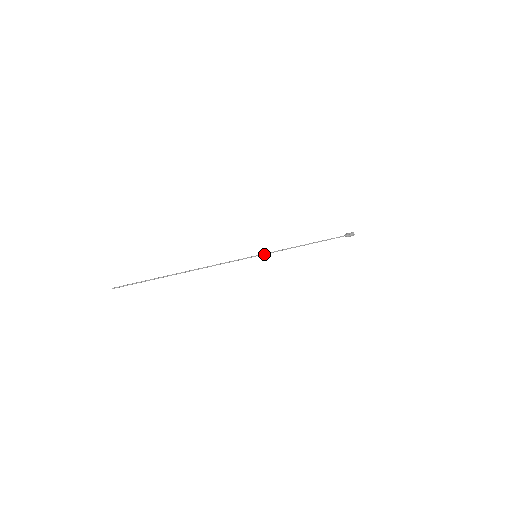
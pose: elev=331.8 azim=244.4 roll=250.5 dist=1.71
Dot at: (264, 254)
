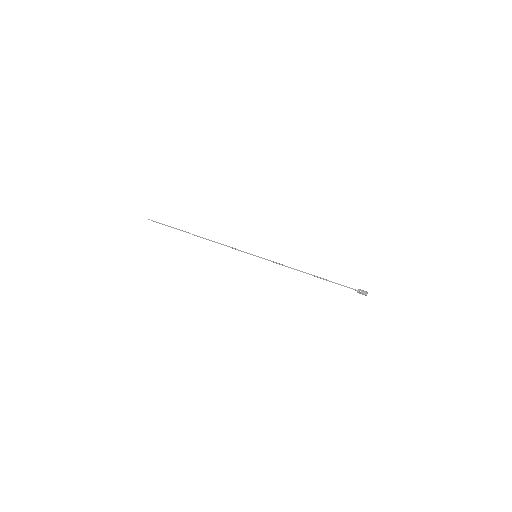
Dot at: occluded
